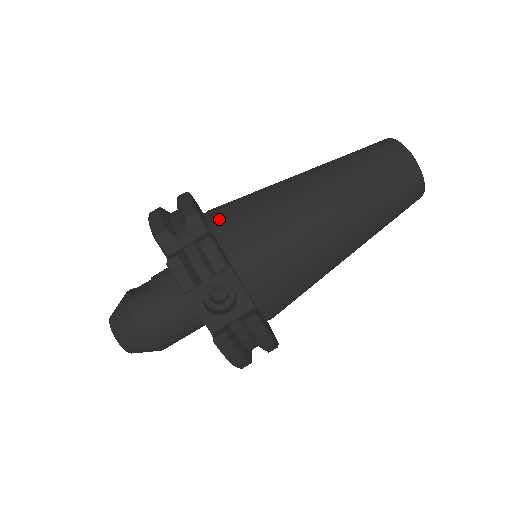
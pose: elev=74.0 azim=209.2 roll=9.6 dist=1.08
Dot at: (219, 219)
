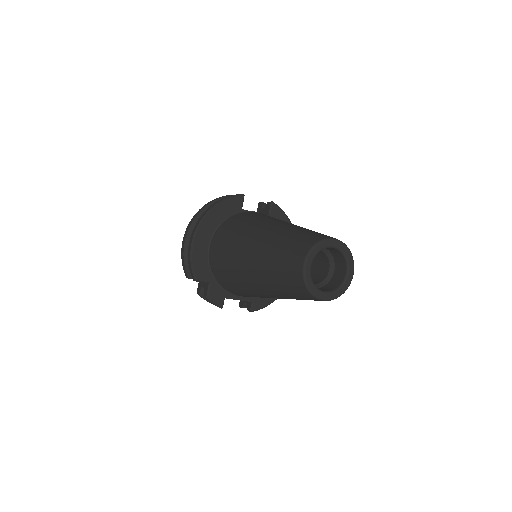
Dot at: (214, 270)
